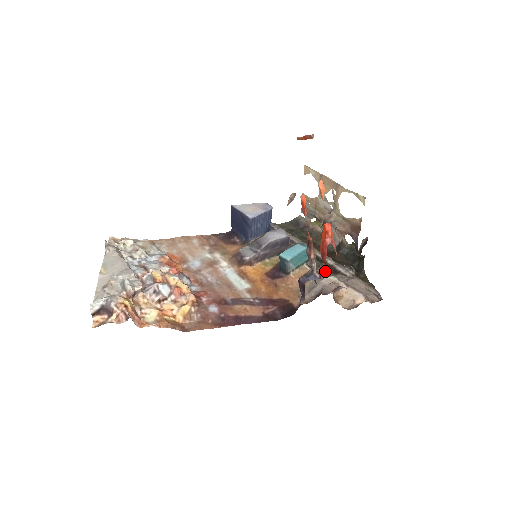
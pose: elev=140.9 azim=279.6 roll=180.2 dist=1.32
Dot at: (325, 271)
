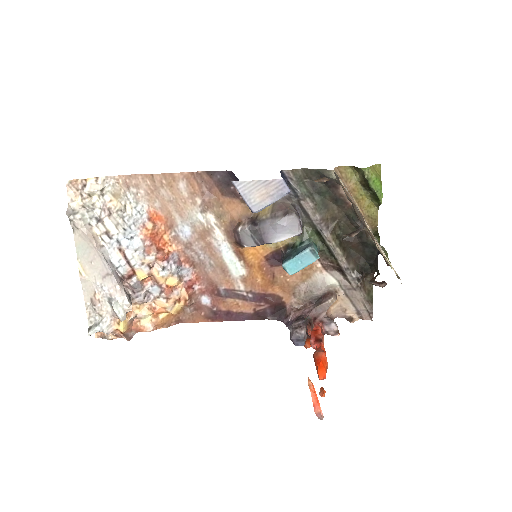
Dot at: (316, 346)
